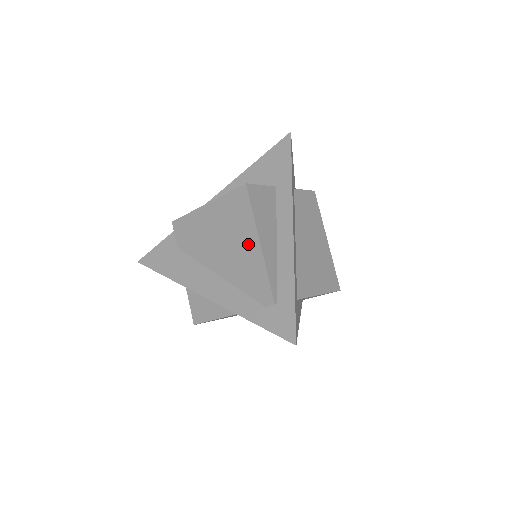
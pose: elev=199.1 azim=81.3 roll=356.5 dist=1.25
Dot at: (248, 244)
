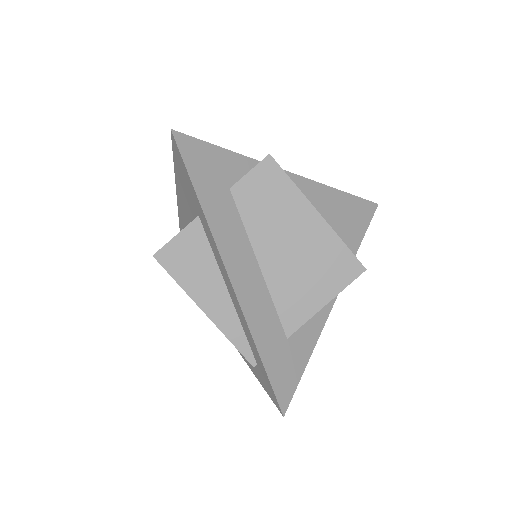
Dot at: occluded
